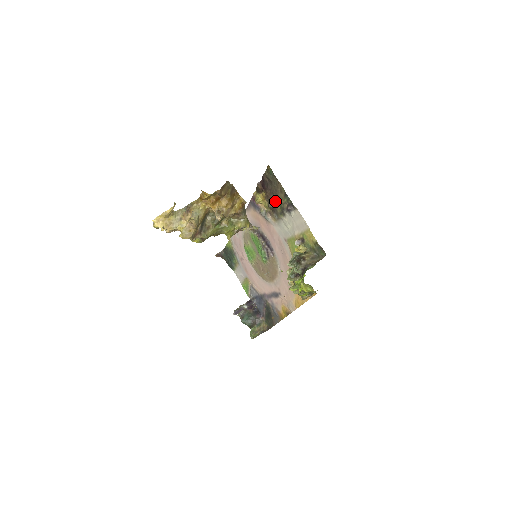
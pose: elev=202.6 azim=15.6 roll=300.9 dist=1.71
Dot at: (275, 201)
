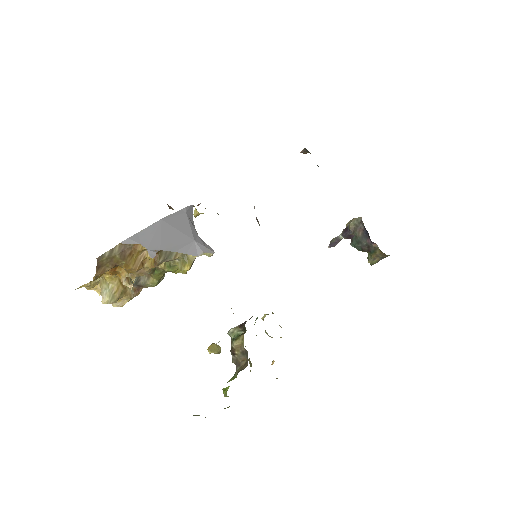
Dot at: occluded
